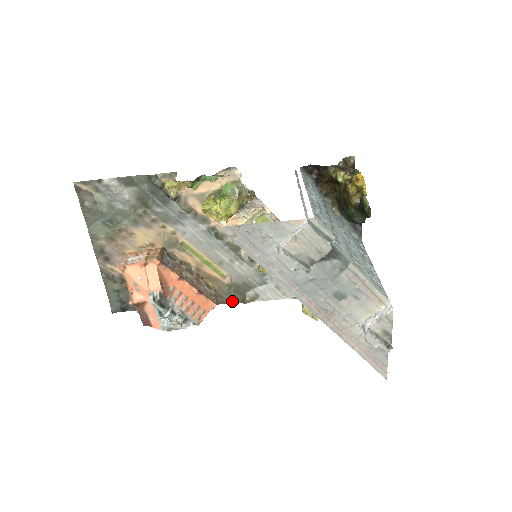
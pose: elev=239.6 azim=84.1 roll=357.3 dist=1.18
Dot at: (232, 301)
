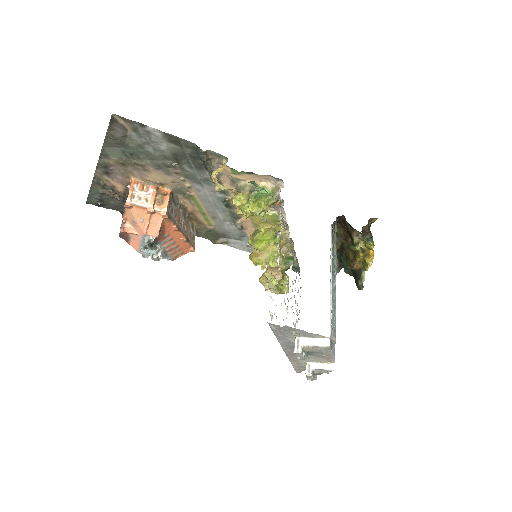
Dot at: (204, 237)
